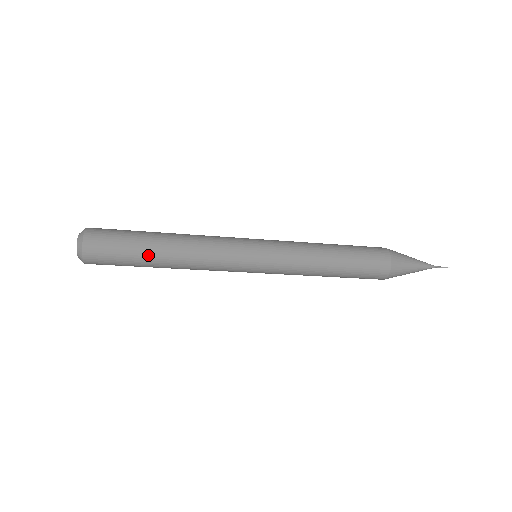
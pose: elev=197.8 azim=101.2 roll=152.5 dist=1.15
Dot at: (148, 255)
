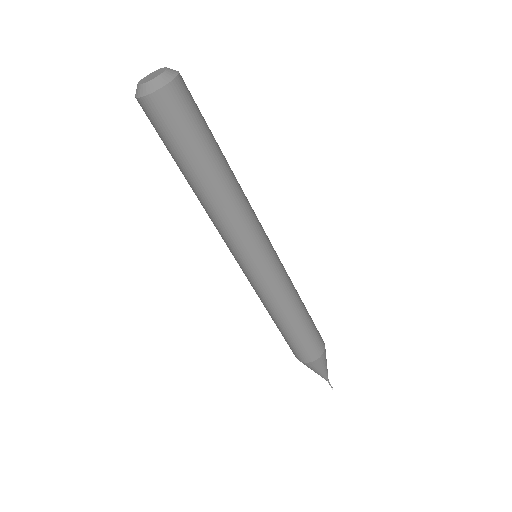
Dot at: (218, 146)
